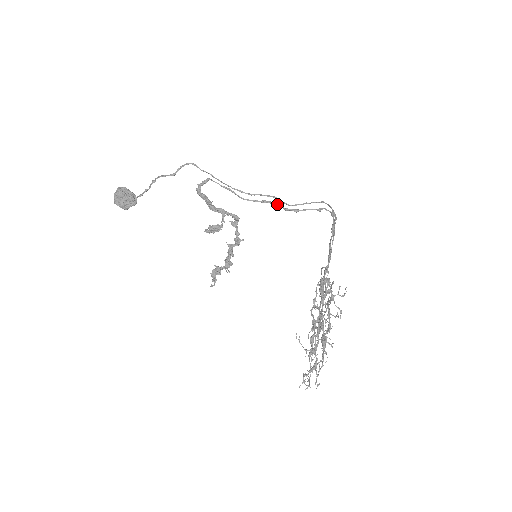
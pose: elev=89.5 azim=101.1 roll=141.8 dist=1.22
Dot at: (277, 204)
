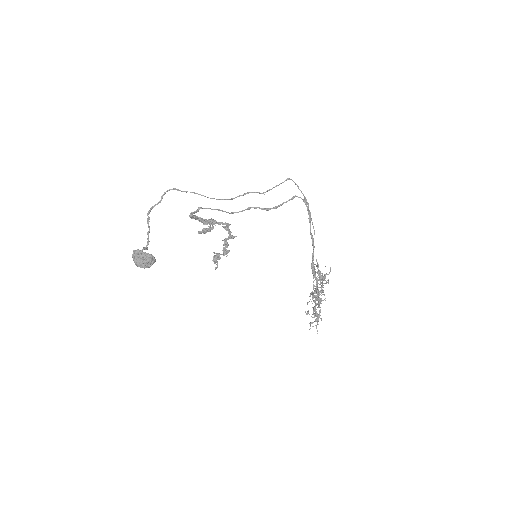
Dot at: (260, 208)
